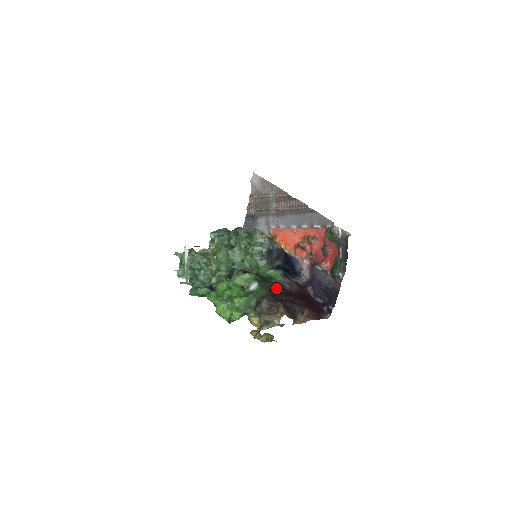
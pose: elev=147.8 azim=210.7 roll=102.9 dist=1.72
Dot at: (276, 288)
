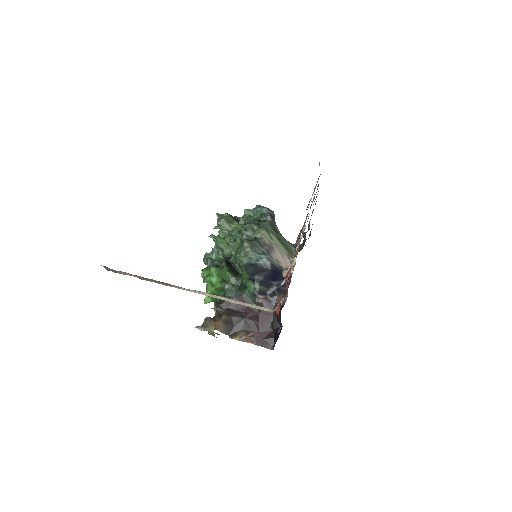
Dot at: (241, 299)
